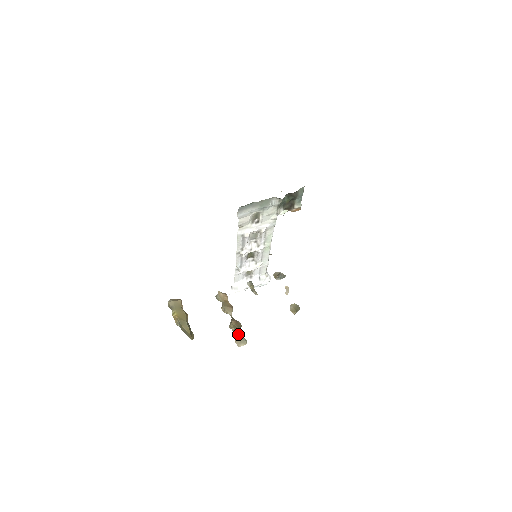
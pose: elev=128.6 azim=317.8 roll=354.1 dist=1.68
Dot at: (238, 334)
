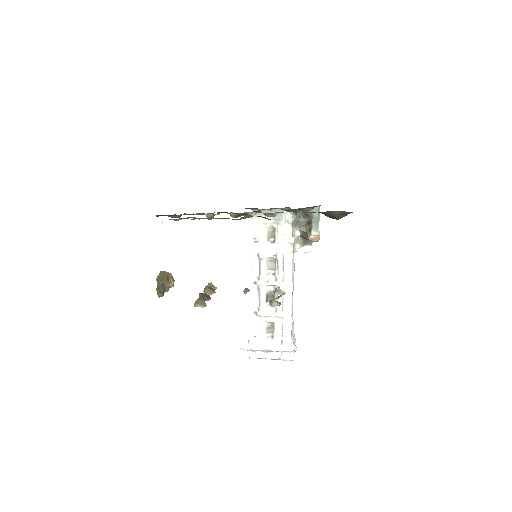
Dot at: (201, 297)
